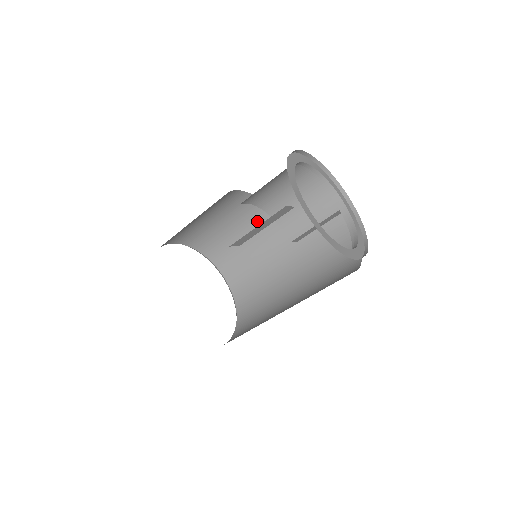
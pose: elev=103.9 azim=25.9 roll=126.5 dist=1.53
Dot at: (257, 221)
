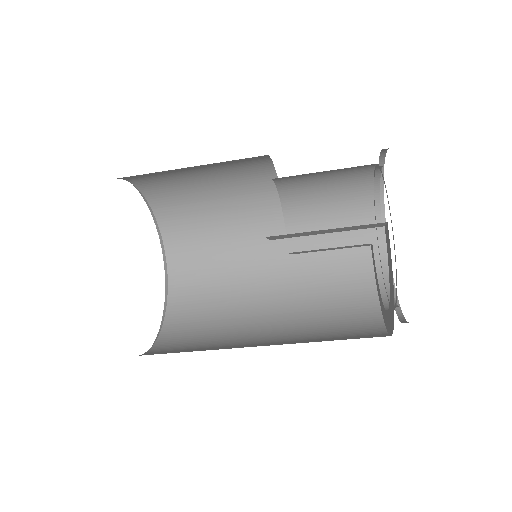
Dot at: (254, 206)
